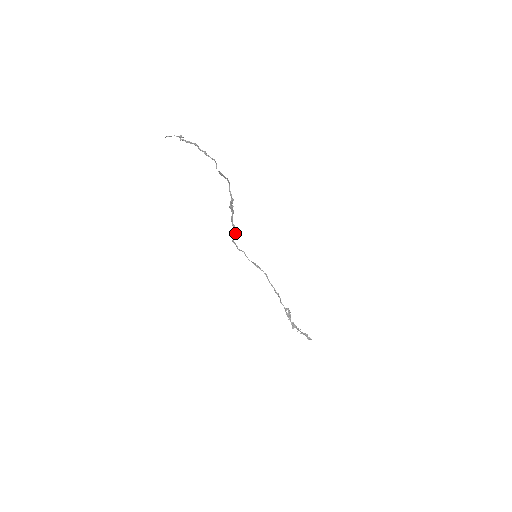
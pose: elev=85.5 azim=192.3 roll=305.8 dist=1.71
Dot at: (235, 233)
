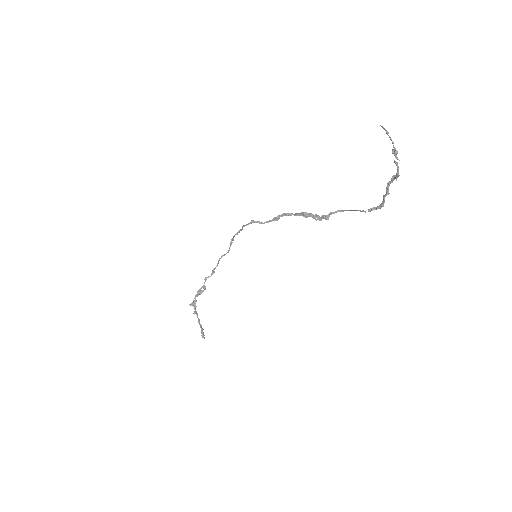
Dot at: (267, 222)
